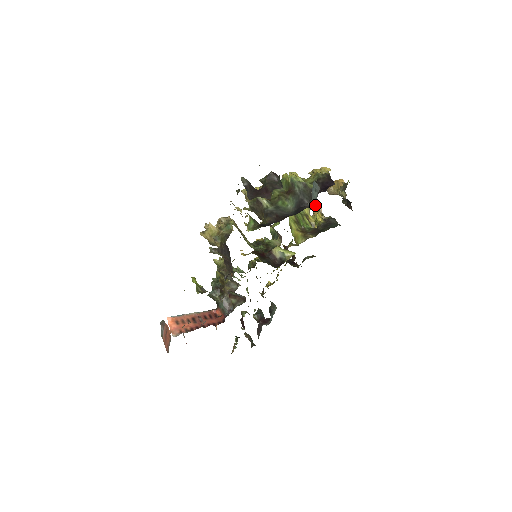
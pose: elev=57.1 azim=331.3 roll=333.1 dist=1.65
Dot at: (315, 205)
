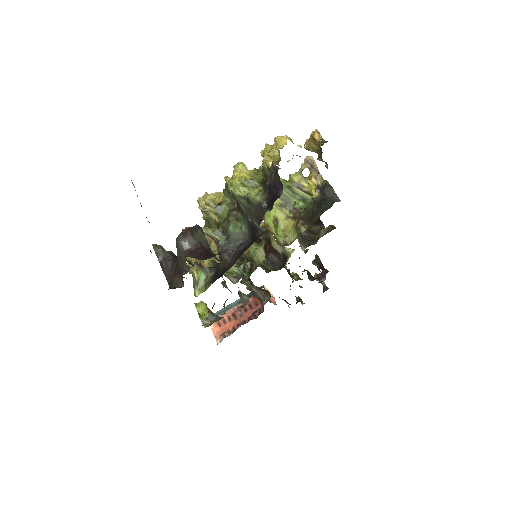
Dot at: (306, 163)
